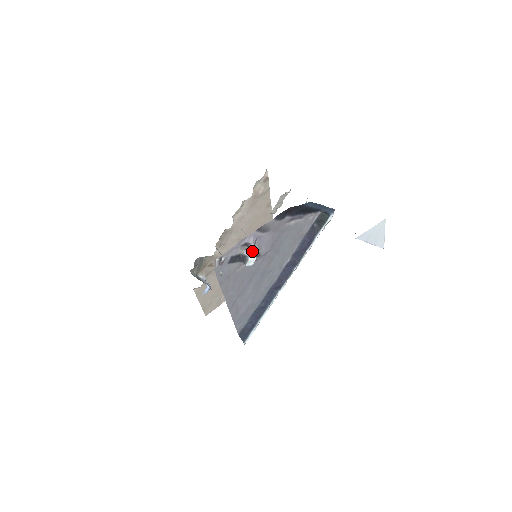
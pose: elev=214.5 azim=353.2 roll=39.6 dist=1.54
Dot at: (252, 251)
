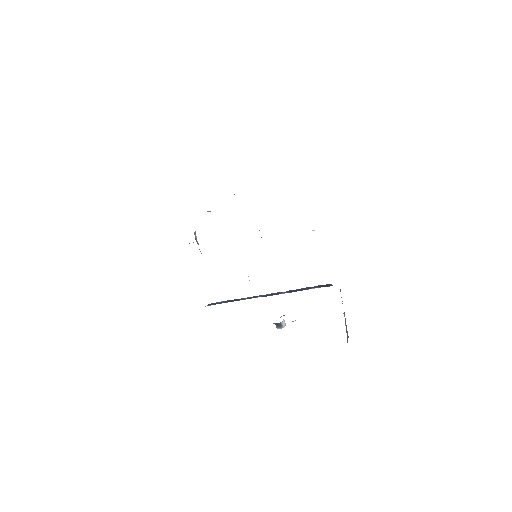
Dot at: occluded
